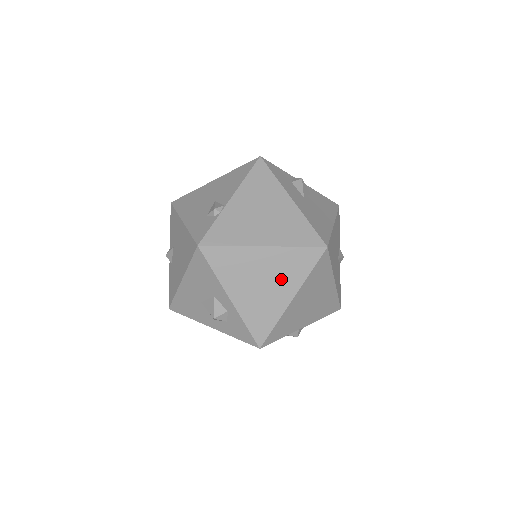
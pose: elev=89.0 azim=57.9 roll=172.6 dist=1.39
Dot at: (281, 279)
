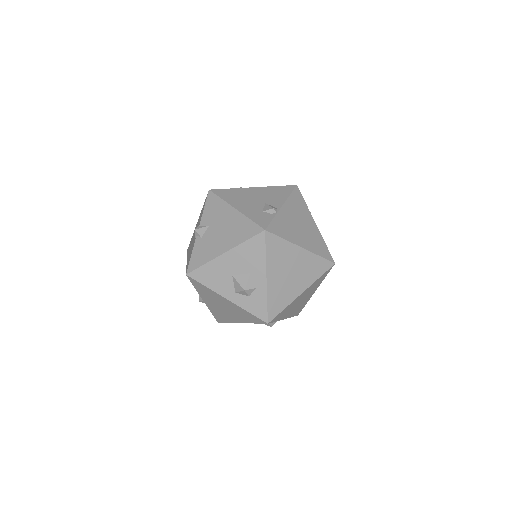
Dot at: (302, 275)
